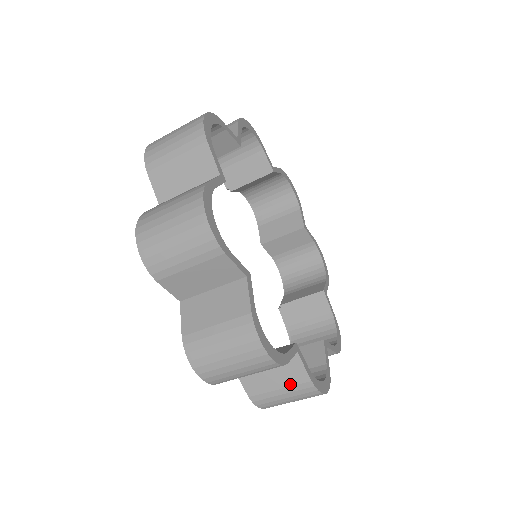
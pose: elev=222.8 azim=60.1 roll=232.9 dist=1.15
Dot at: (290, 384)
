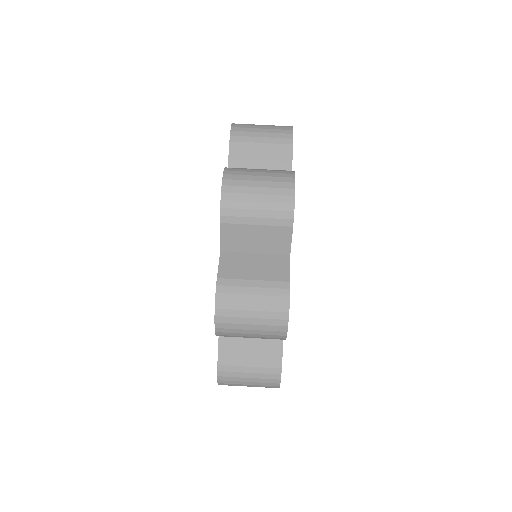
Dot at: (262, 365)
